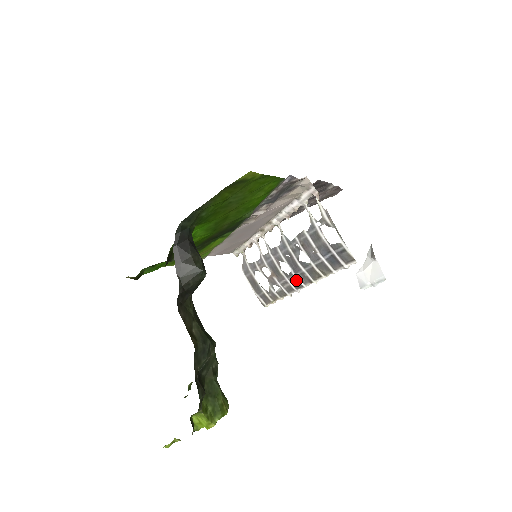
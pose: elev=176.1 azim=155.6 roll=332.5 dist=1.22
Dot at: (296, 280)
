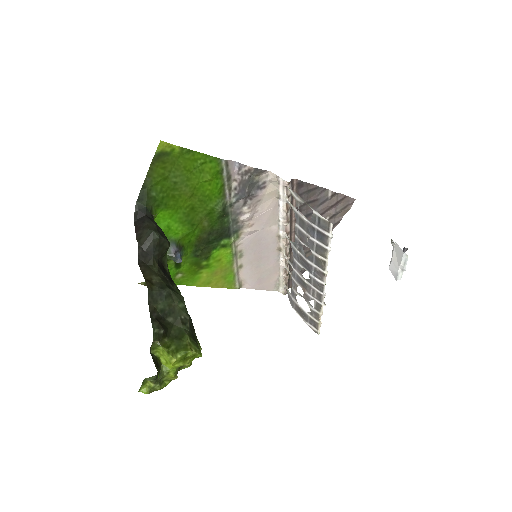
Dot at: (316, 281)
